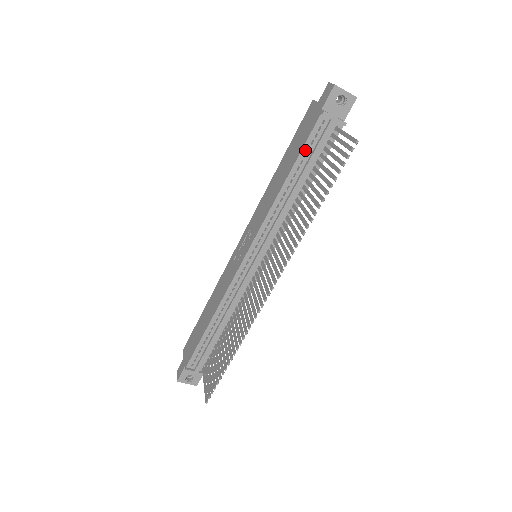
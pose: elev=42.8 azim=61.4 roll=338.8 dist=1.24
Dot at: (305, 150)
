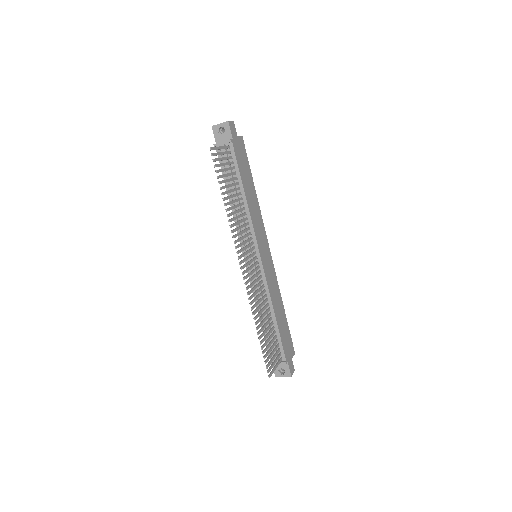
Dot at: (224, 172)
